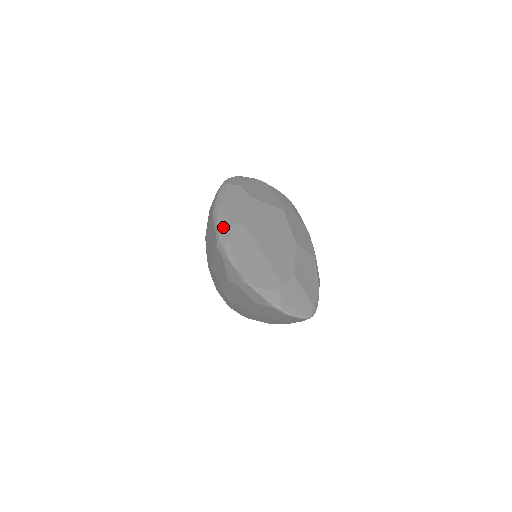
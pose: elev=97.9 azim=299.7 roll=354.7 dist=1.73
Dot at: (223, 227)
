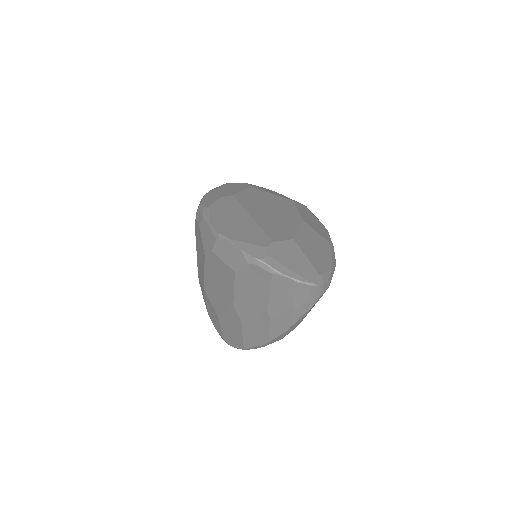
Dot at: (208, 199)
